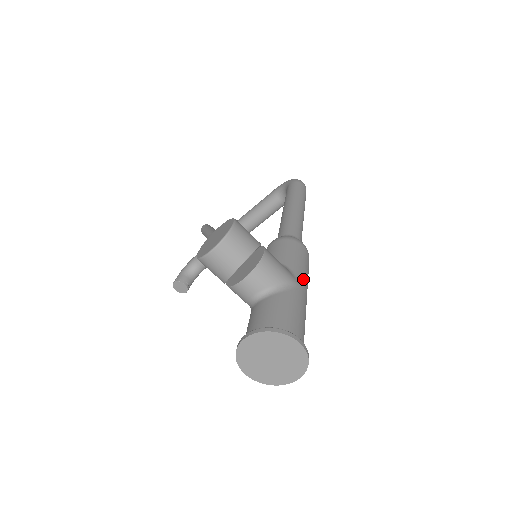
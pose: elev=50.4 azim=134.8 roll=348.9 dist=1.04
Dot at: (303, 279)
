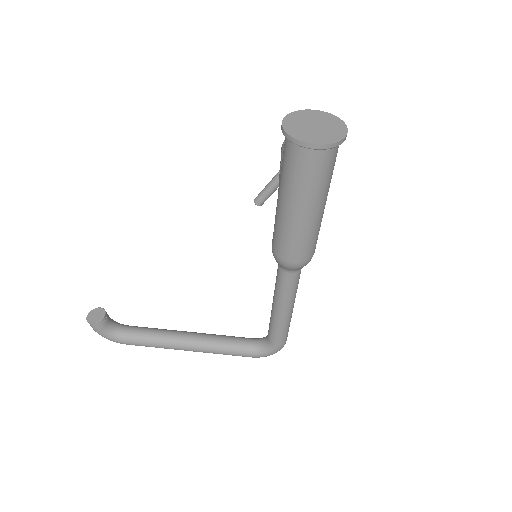
Dot at: occluded
